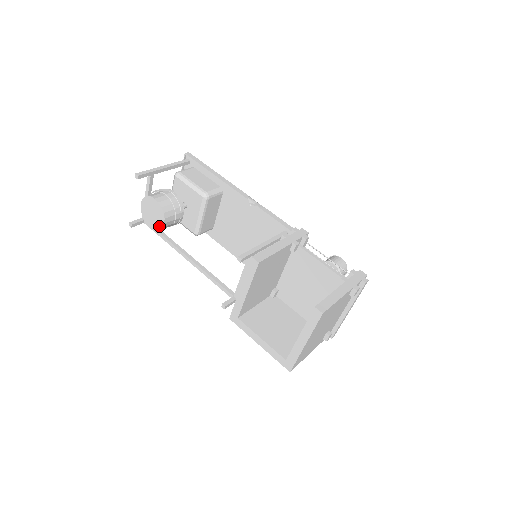
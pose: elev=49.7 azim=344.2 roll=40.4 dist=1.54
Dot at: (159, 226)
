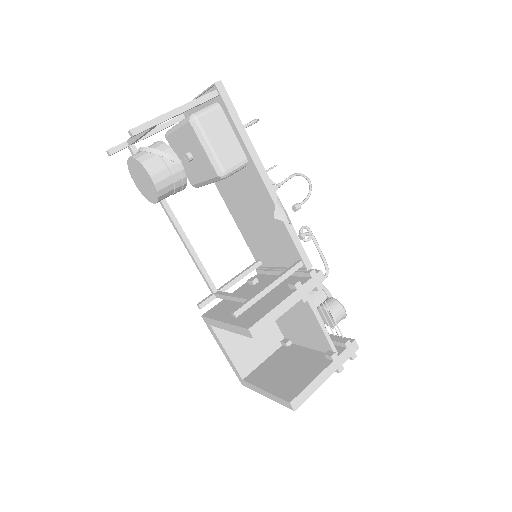
Dot at: (148, 197)
